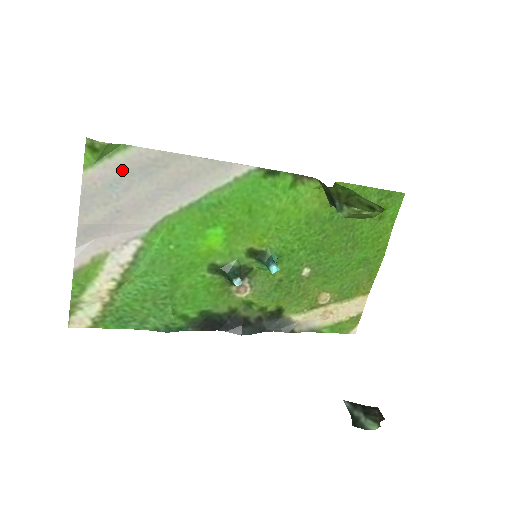
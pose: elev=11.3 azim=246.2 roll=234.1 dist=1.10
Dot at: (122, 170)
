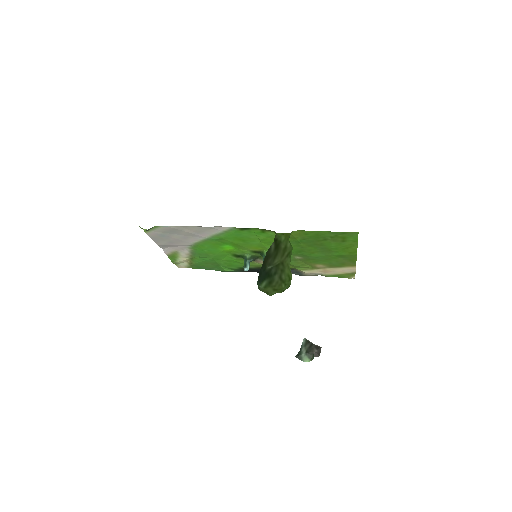
Dot at: (162, 232)
